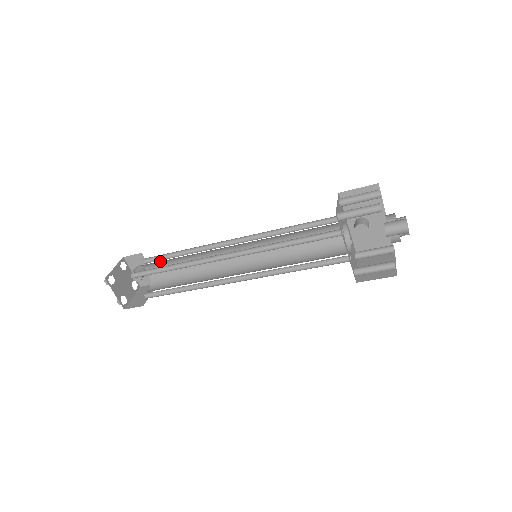
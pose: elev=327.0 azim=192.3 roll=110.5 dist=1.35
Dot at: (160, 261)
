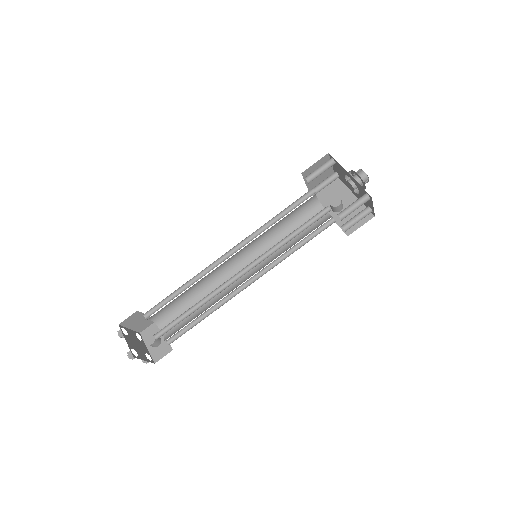
Dot at: (173, 310)
